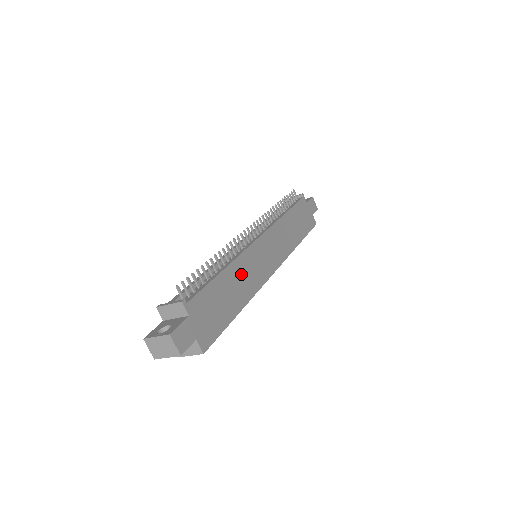
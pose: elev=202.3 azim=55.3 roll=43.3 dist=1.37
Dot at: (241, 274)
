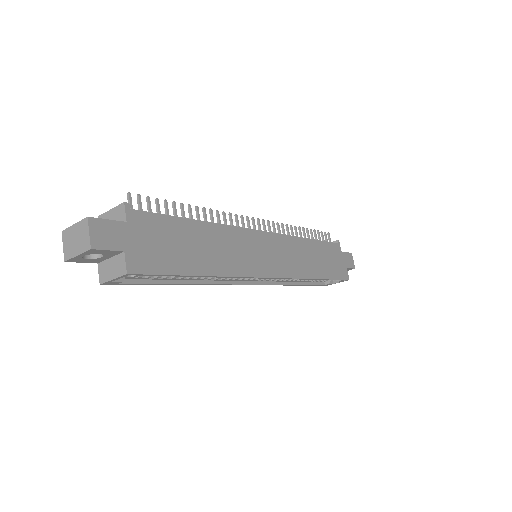
Dot at: (223, 243)
